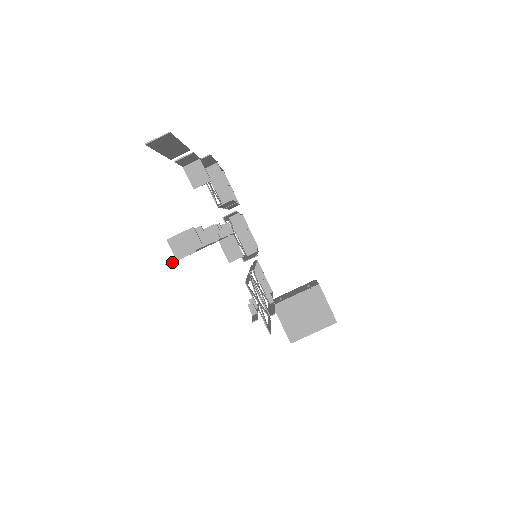
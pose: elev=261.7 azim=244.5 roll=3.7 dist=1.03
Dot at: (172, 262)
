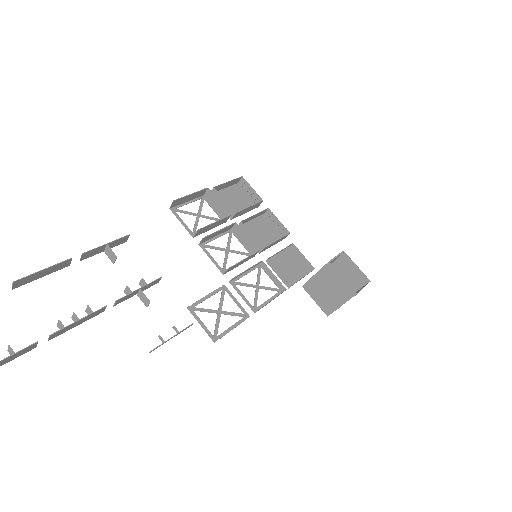
Dot at: out of frame
